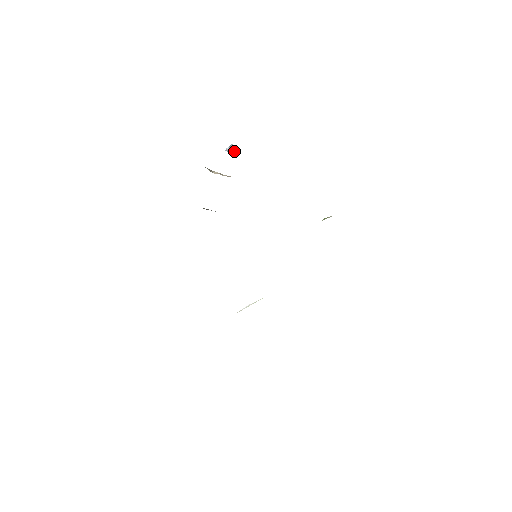
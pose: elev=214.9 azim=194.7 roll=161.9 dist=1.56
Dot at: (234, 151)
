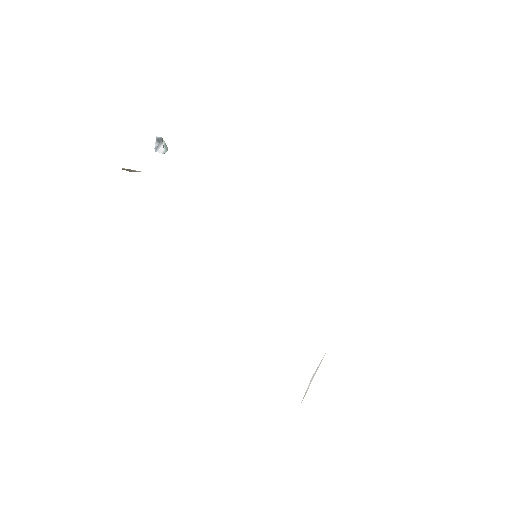
Dot at: (159, 137)
